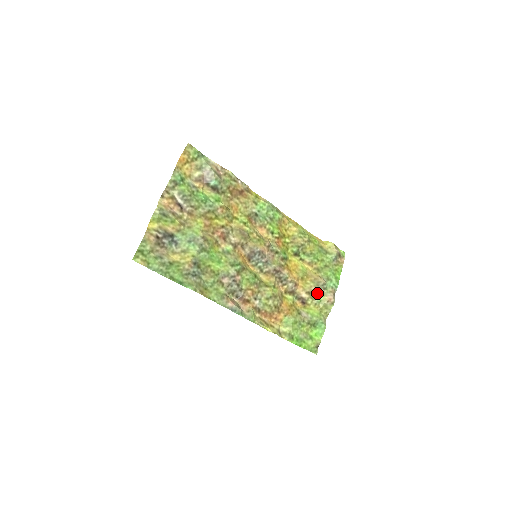
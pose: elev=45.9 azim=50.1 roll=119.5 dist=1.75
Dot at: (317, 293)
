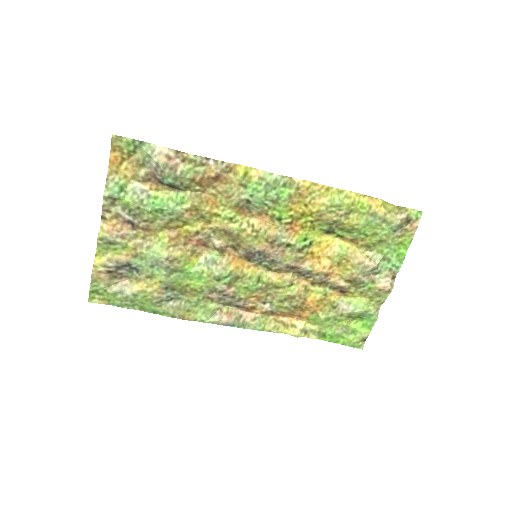
Dot at: (362, 281)
